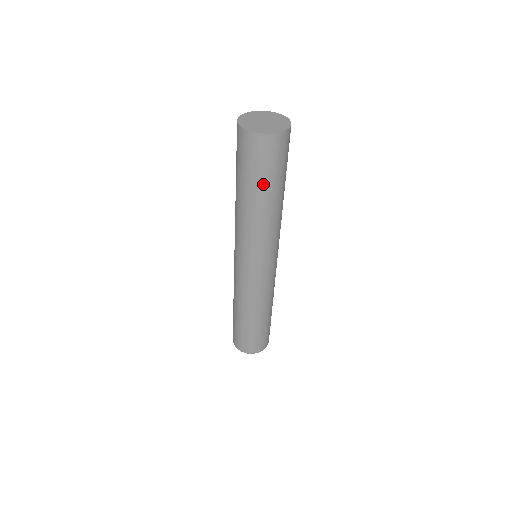
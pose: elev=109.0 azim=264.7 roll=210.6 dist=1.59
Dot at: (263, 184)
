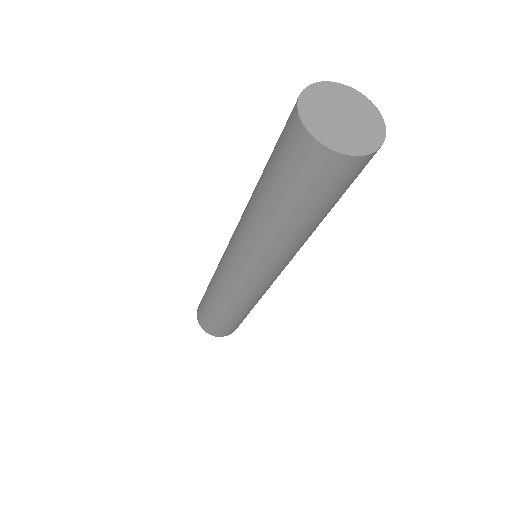
Dot at: (305, 209)
